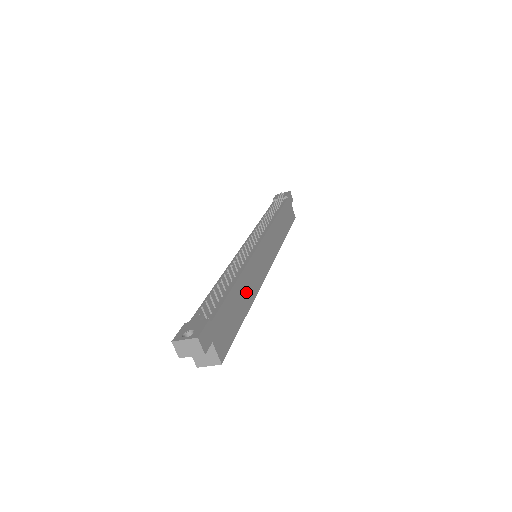
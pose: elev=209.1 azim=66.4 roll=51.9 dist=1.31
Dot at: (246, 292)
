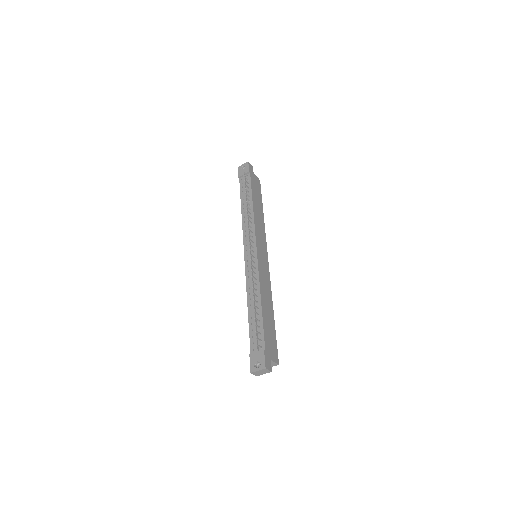
Dot at: (267, 301)
